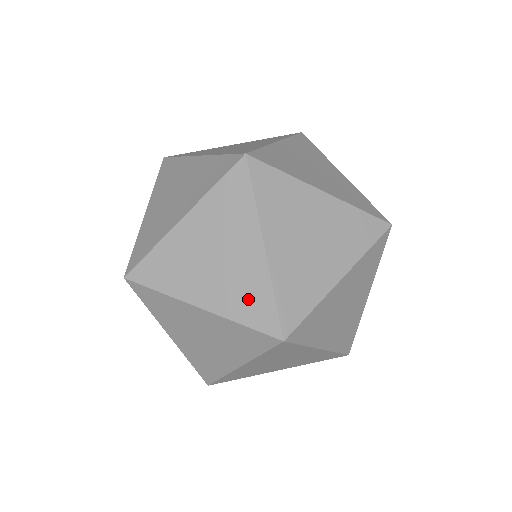
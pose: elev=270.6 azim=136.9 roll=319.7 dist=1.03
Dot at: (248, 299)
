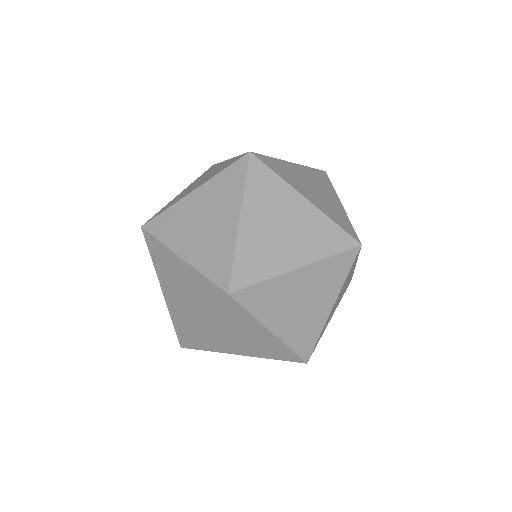
Dot at: (273, 351)
